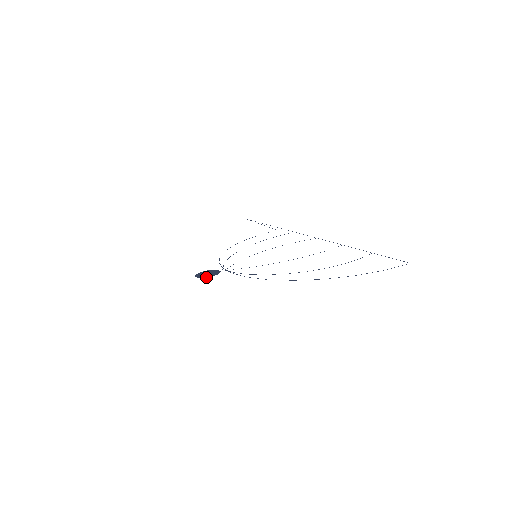
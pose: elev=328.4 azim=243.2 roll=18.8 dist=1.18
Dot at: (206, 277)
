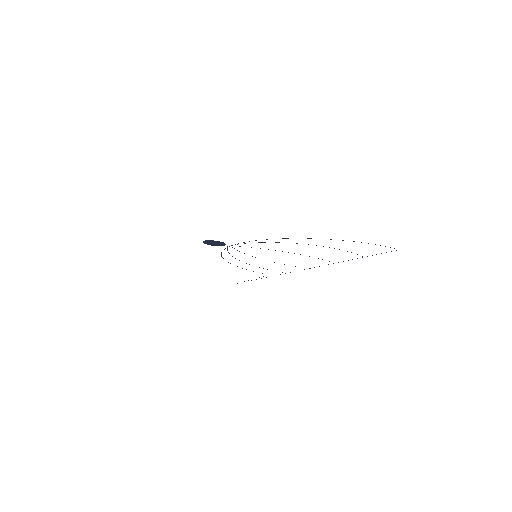
Dot at: occluded
